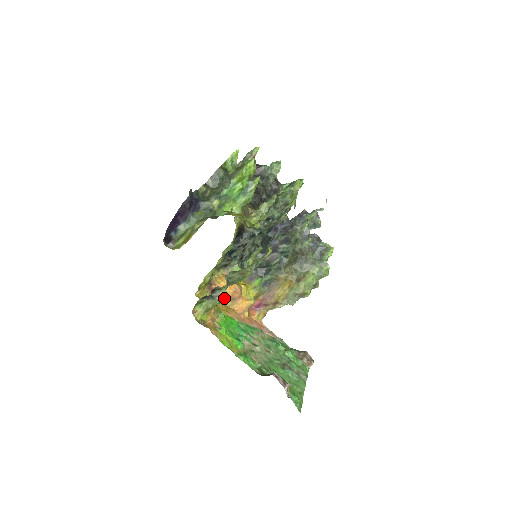
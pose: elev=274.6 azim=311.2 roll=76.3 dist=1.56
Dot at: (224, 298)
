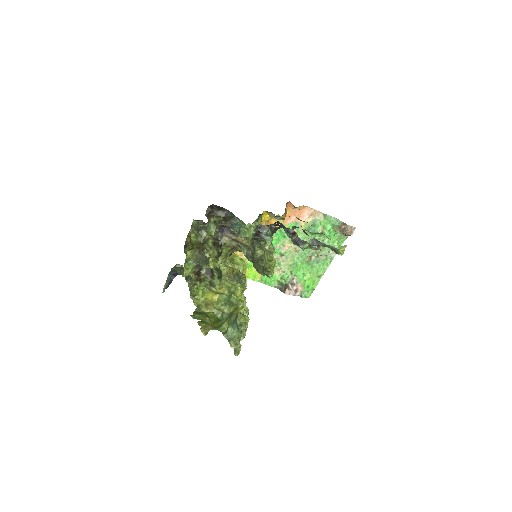
Dot at: occluded
